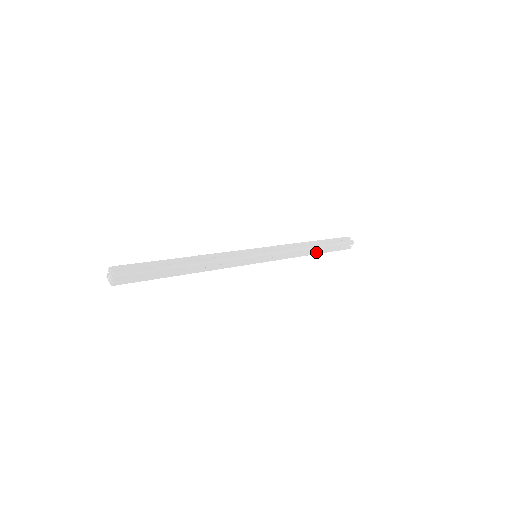
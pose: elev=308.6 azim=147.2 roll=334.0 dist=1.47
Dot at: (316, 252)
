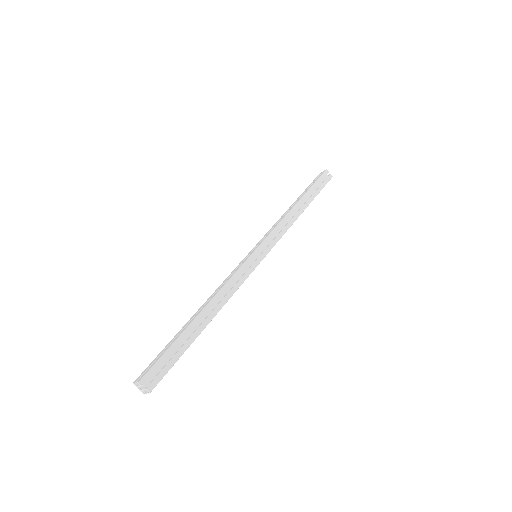
Dot at: occluded
